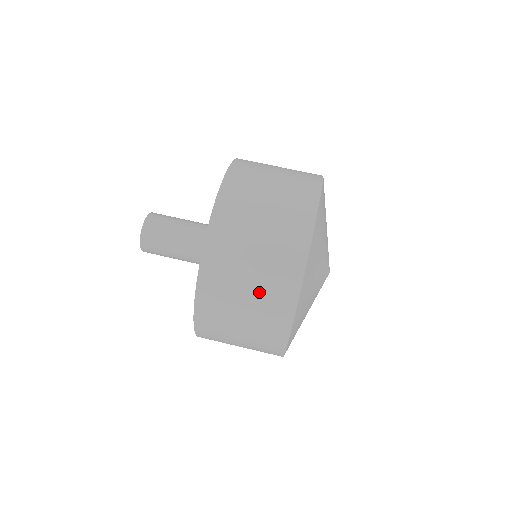
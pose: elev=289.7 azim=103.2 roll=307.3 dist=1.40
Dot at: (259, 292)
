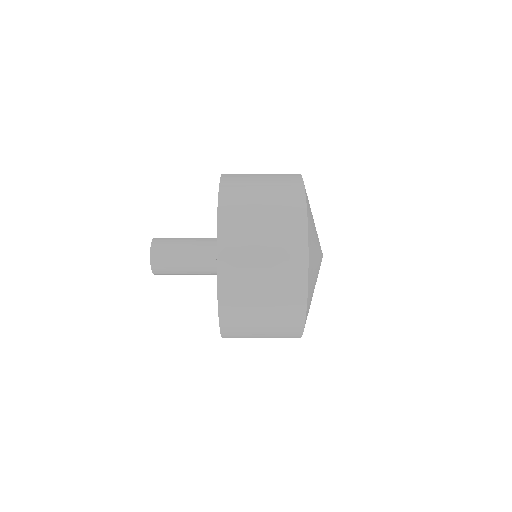
Dot at: (271, 177)
